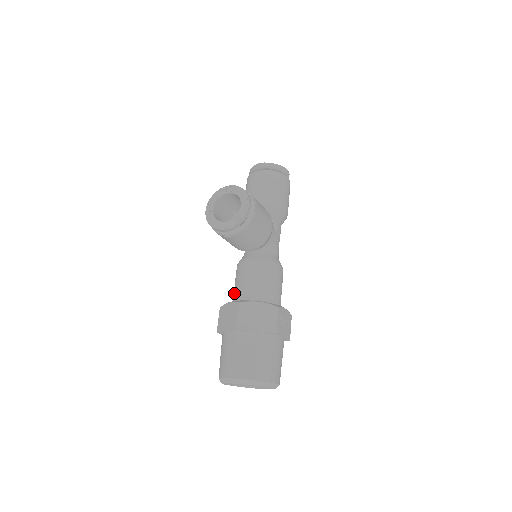
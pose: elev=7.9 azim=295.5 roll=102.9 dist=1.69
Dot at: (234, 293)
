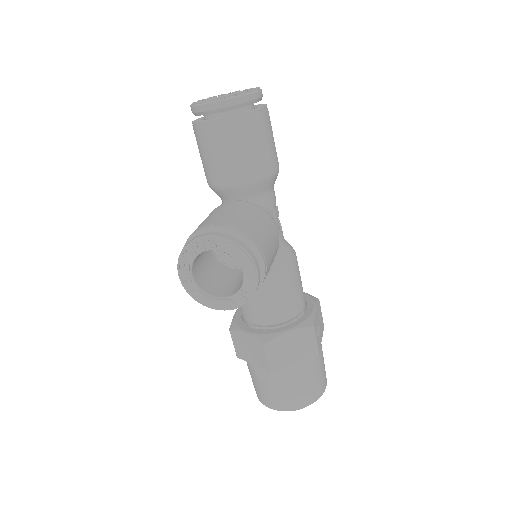
Dot at: (242, 311)
